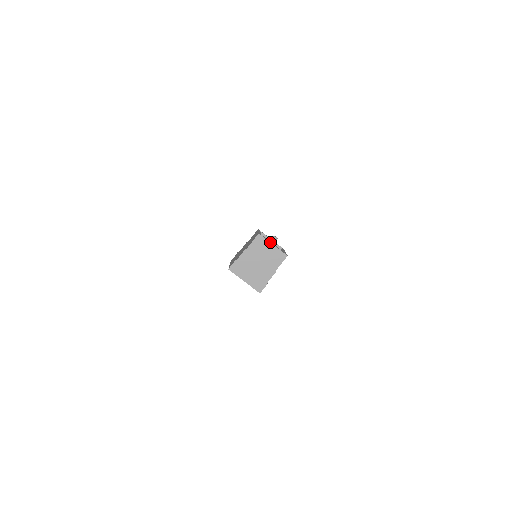
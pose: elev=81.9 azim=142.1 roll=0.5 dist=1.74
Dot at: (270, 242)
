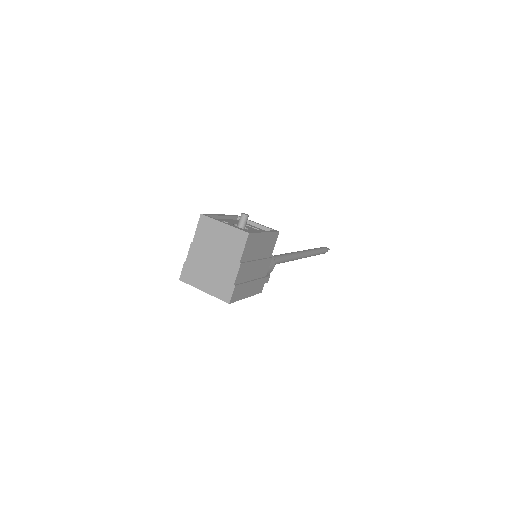
Dot at: (219, 221)
